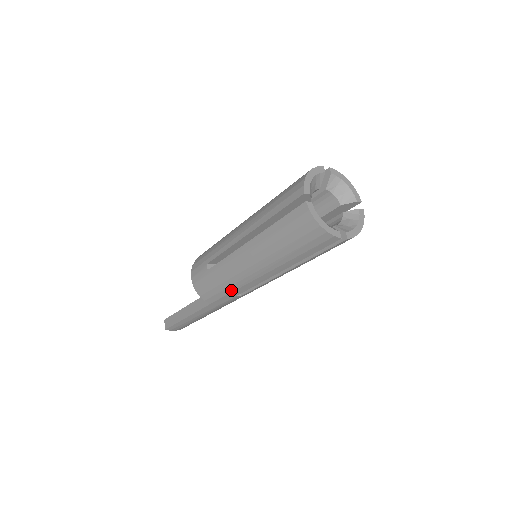
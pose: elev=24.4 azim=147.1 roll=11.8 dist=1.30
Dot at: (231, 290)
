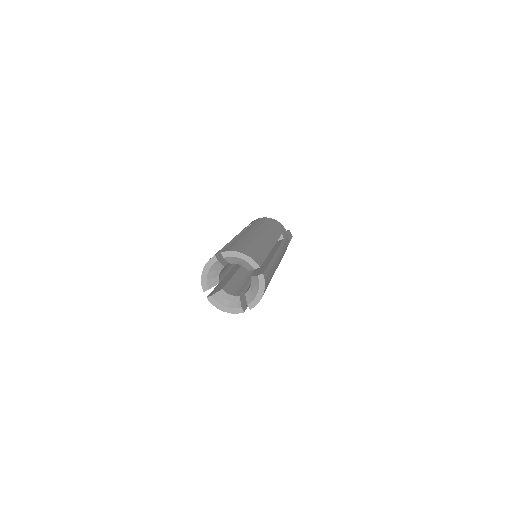
Dot at: occluded
